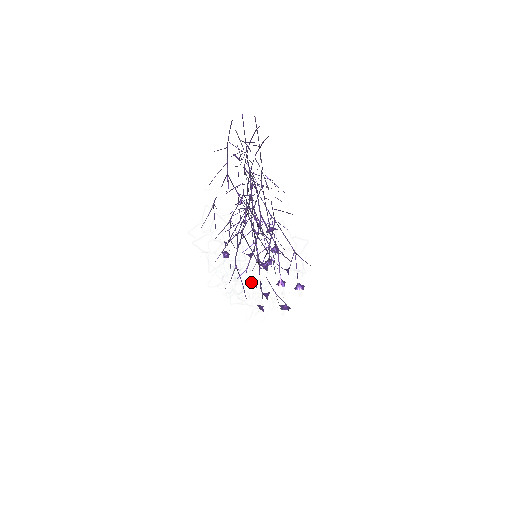
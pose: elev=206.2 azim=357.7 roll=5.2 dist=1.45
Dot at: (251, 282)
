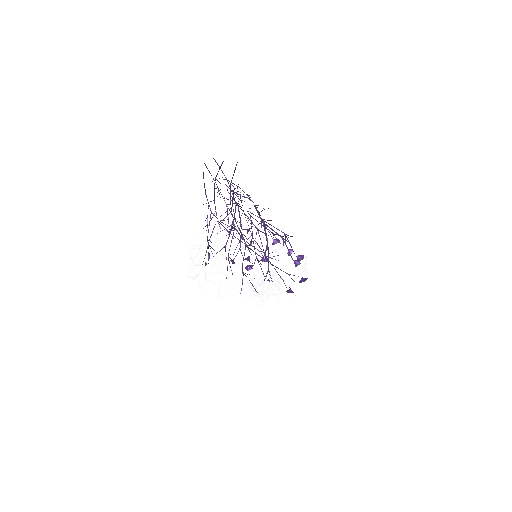
Dot at: (248, 278)
